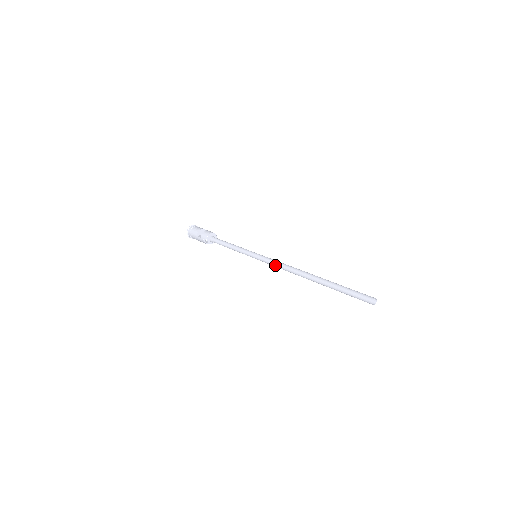
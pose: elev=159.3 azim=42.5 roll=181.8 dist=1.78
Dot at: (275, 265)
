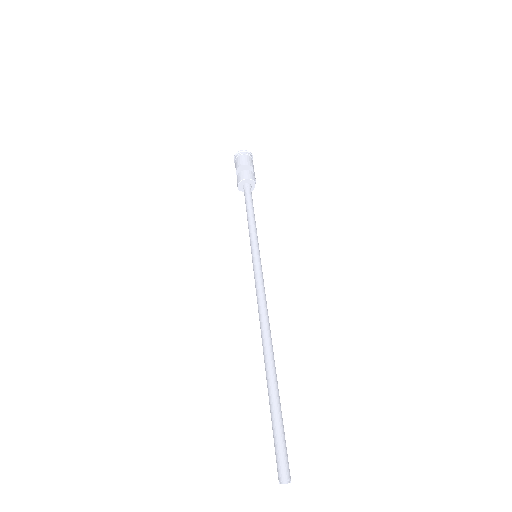
Dot at: (256, 294)
